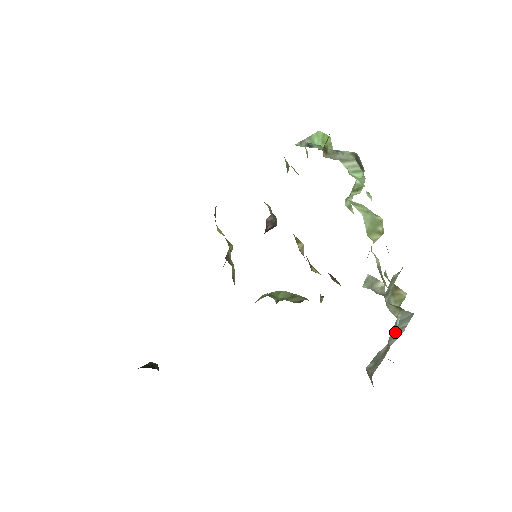
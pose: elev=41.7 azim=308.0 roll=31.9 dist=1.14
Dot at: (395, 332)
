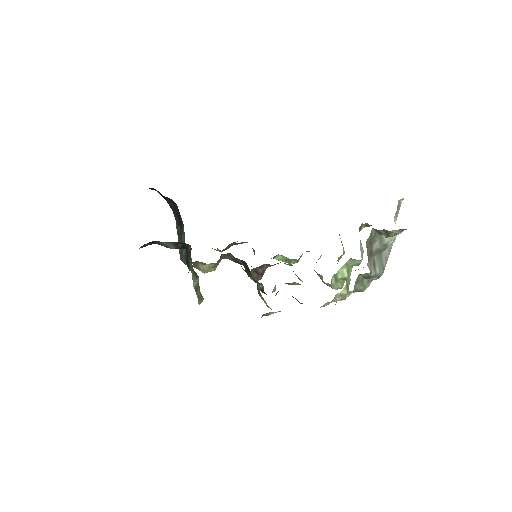
Dot at: (374, 262)
